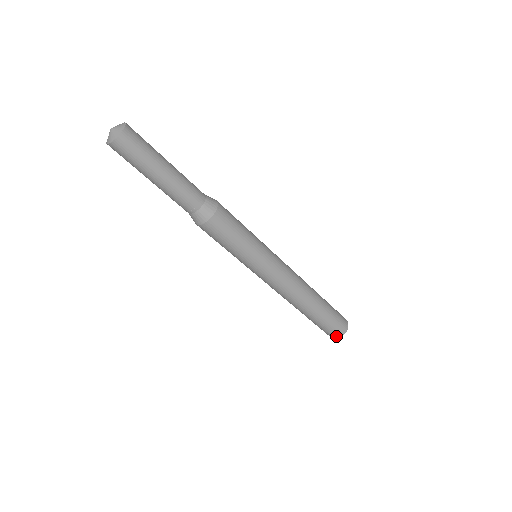
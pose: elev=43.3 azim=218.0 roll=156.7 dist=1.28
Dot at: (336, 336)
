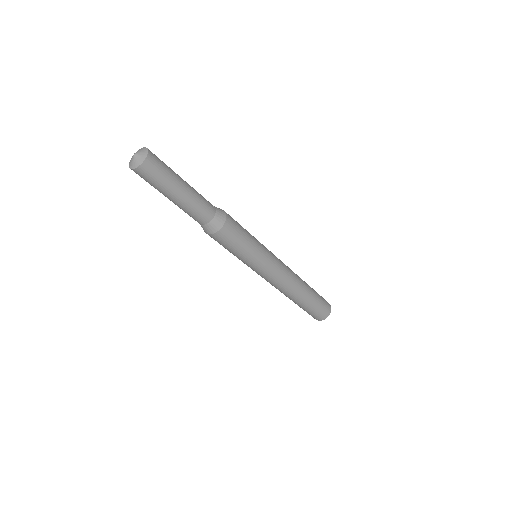
Dot at: (316, 319)
